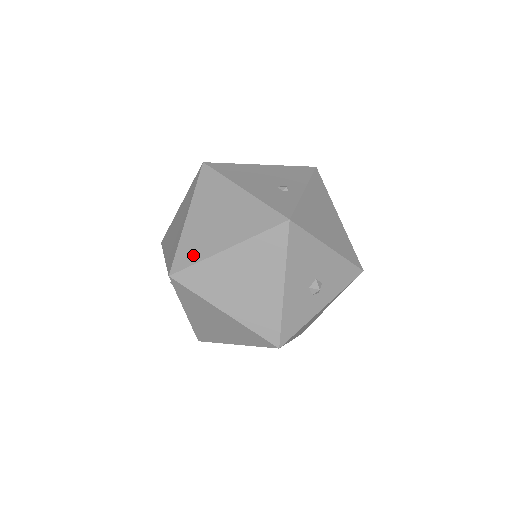
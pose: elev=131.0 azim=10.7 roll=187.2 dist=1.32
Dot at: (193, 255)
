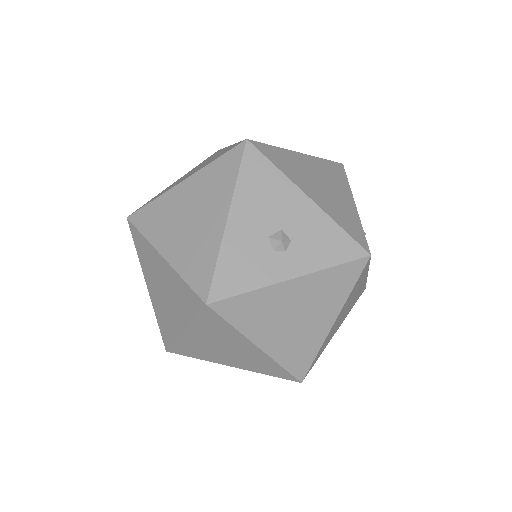
Dot at: (156, 197)
